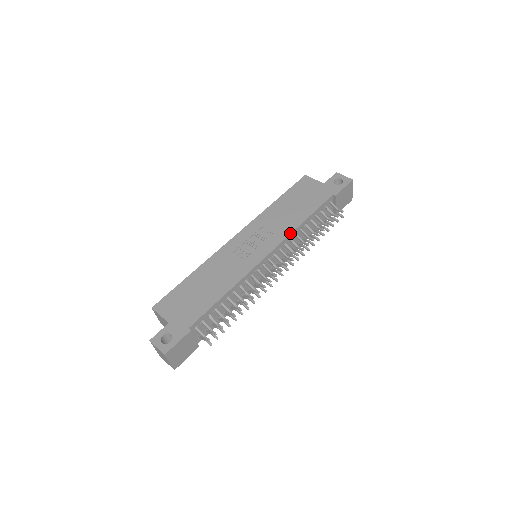
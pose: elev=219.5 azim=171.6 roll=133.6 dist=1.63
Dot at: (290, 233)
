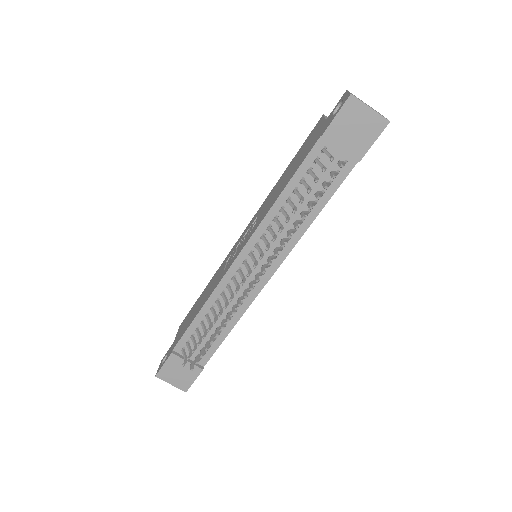
Dot at: (262, 219)
